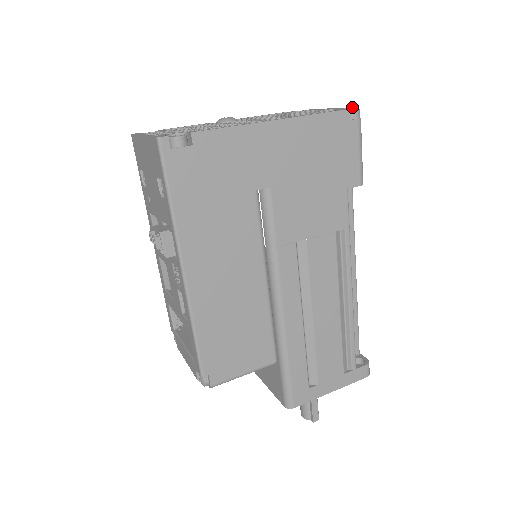
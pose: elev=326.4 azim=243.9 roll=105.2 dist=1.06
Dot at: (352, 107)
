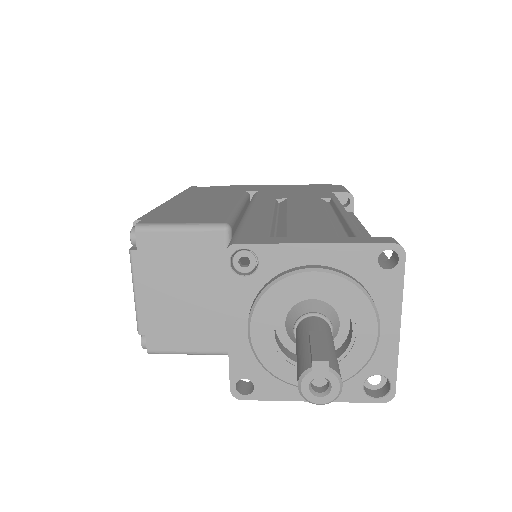
Dot at: occluded
